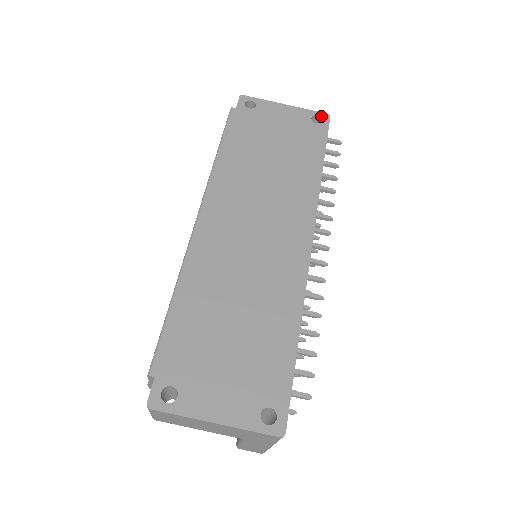
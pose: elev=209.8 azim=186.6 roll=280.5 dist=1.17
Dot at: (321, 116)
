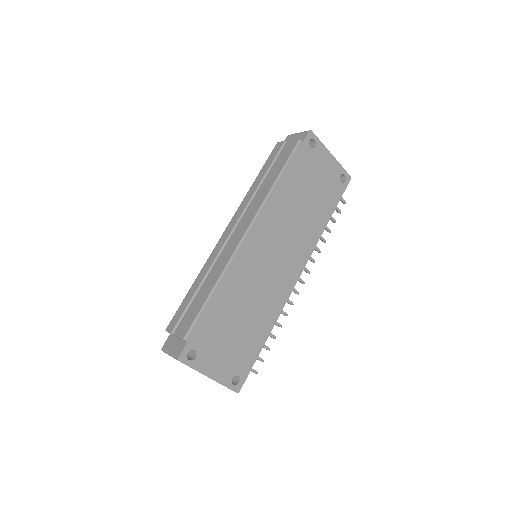
Dot at: (346, 176)
